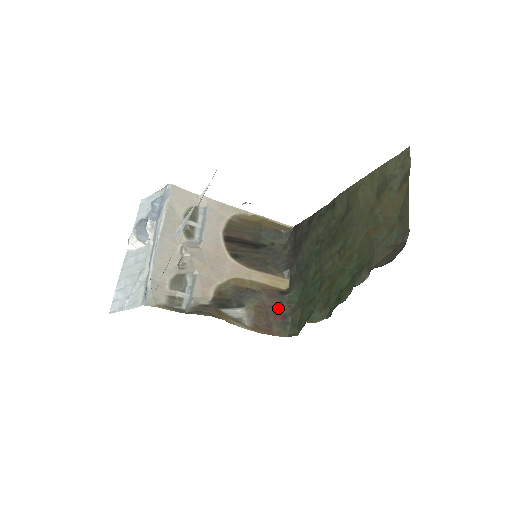
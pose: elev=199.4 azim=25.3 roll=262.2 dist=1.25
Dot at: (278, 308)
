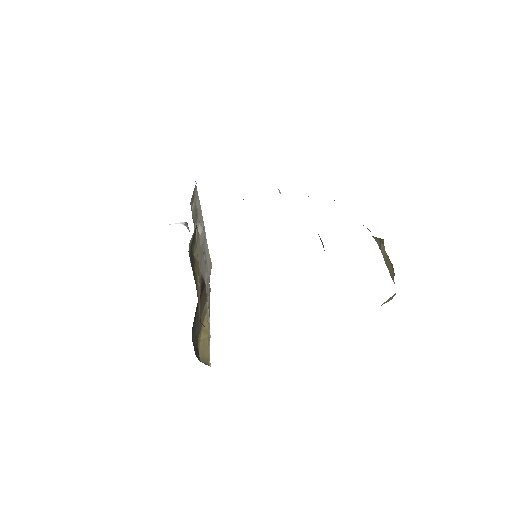
Dot at: occluded
